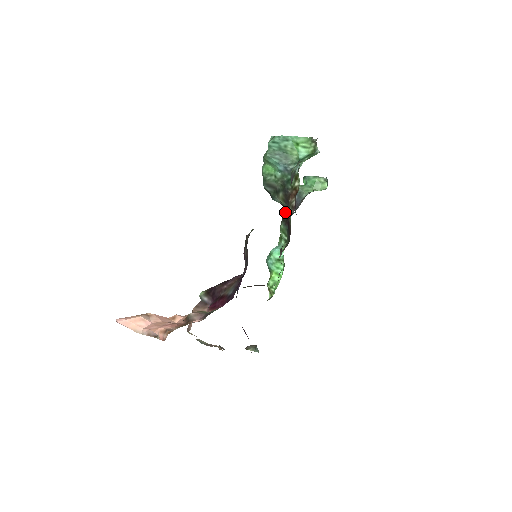
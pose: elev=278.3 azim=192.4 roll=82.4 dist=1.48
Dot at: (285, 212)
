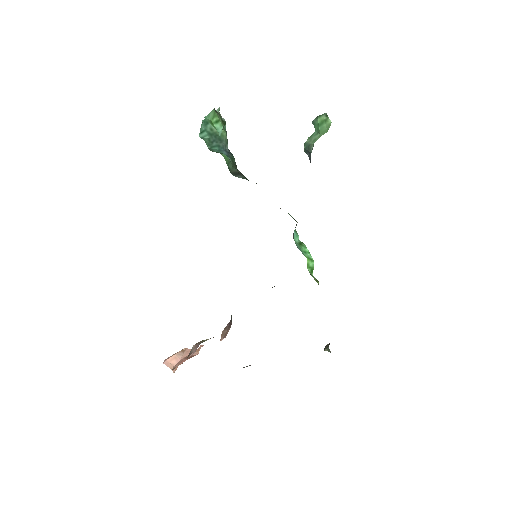
Dot at: occluded
